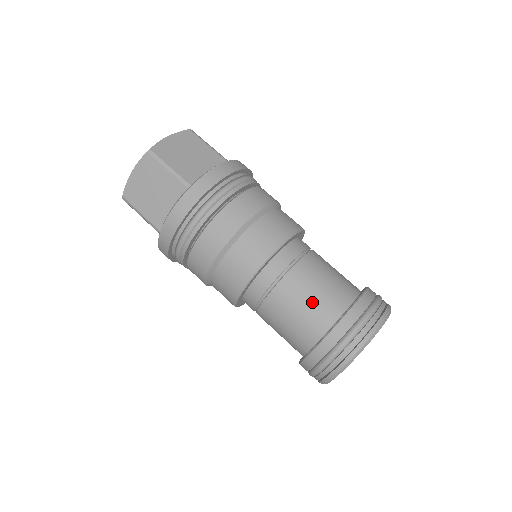
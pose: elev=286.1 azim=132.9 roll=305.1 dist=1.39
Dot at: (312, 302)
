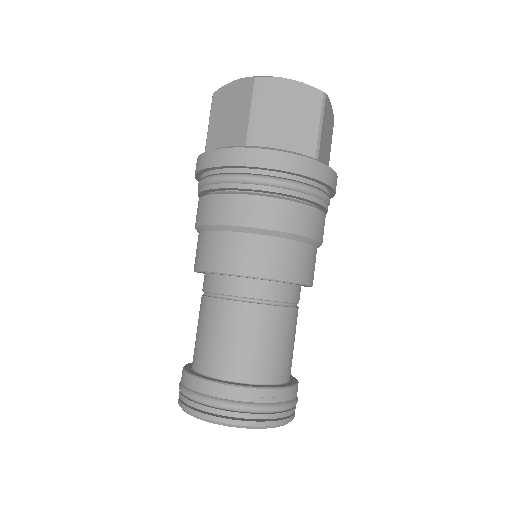
Dot at: (225, 344)
